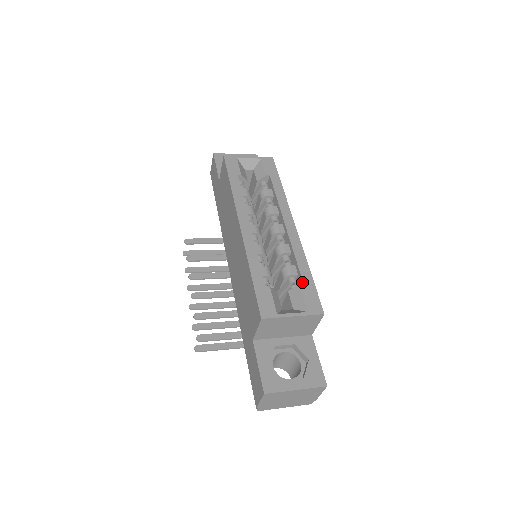
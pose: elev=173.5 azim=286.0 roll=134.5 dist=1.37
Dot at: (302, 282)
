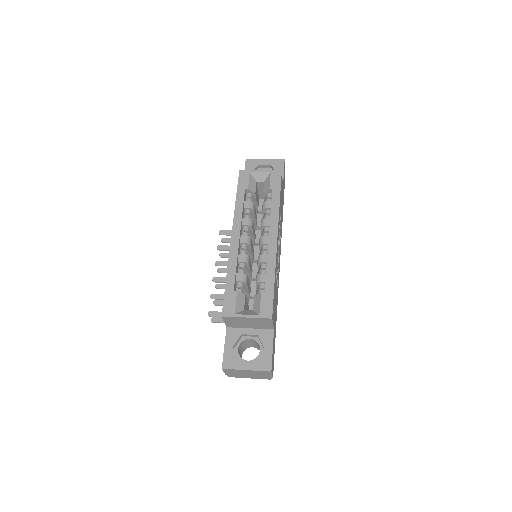
Dot at: (265, 290)
